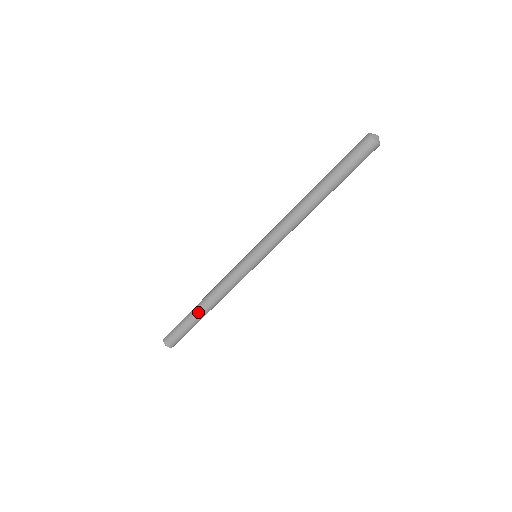
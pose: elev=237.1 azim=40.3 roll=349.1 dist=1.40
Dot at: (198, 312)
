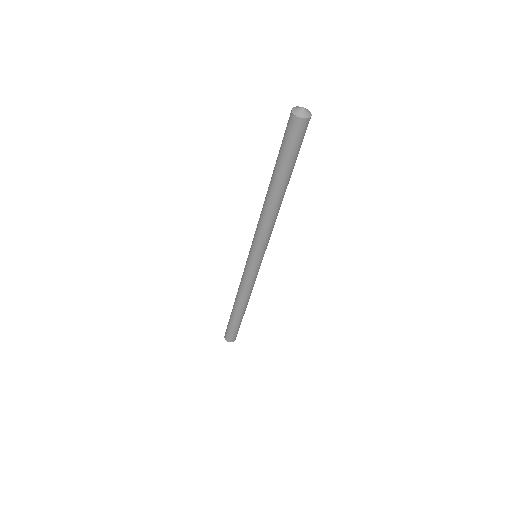
Dot at: (241, 314)
